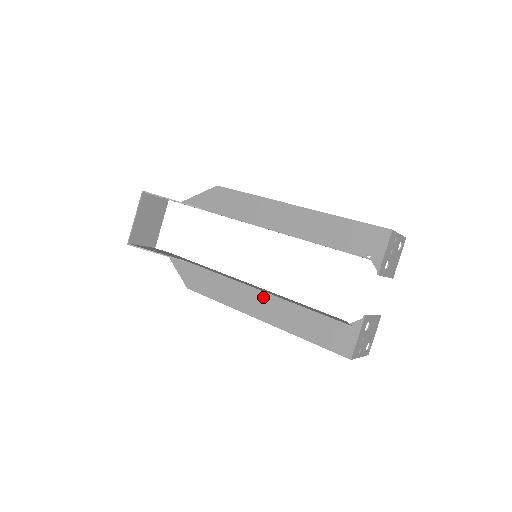
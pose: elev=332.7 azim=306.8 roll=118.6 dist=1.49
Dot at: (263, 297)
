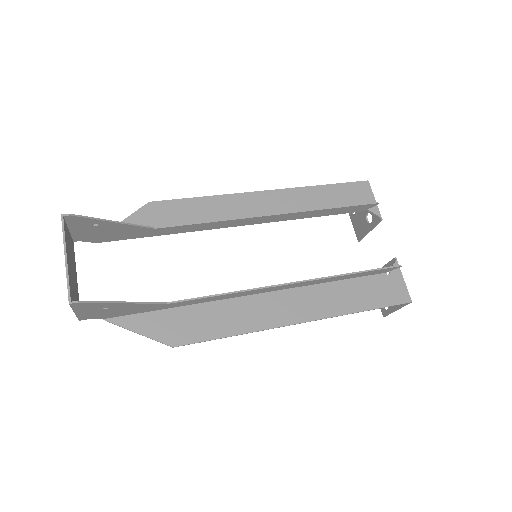
Dot at: (291, 296)
